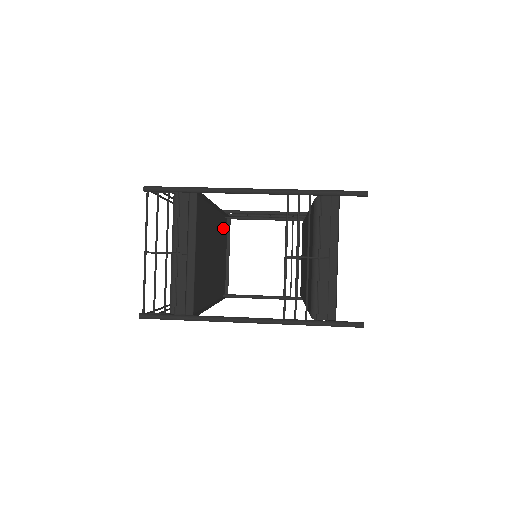
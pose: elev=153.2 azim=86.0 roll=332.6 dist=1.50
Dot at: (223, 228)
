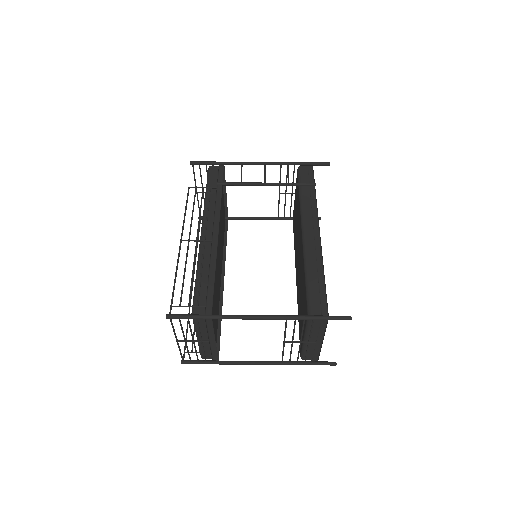
Dot at: occluded
